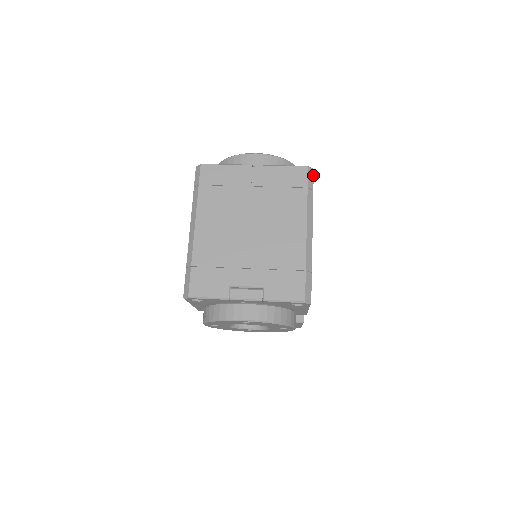
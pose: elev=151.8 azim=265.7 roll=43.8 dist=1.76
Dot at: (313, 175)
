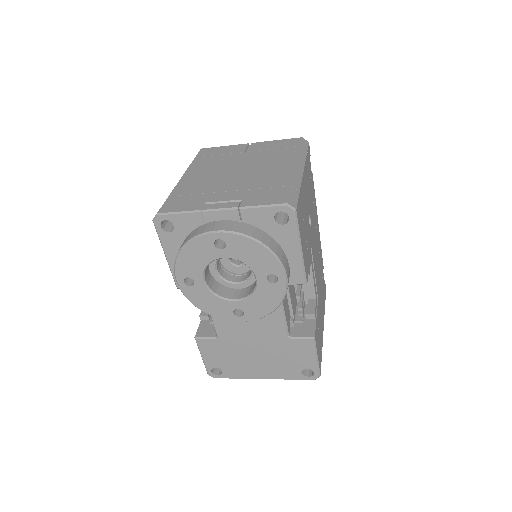
Dot at: (308, 144)
